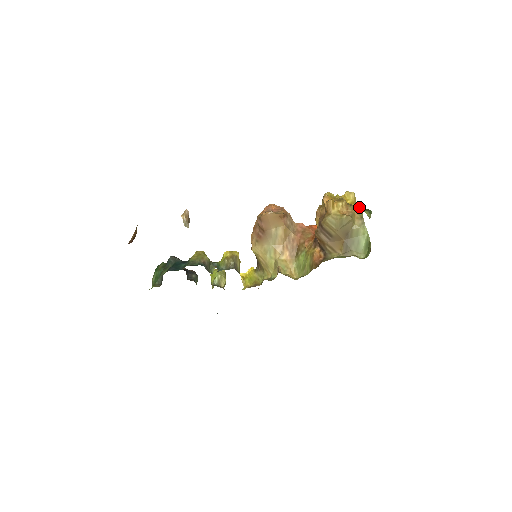
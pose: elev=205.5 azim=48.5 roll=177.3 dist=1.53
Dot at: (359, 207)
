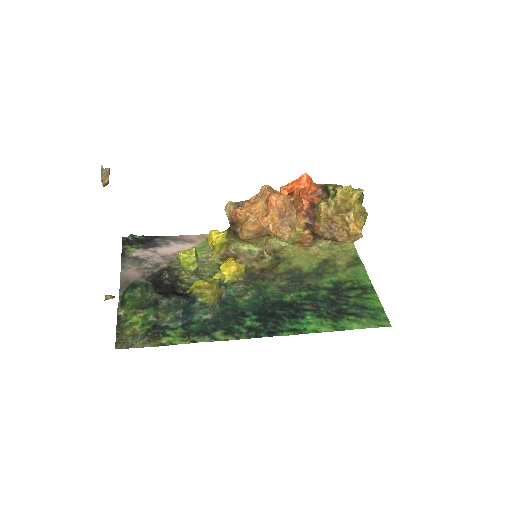
Dot at: occluded
